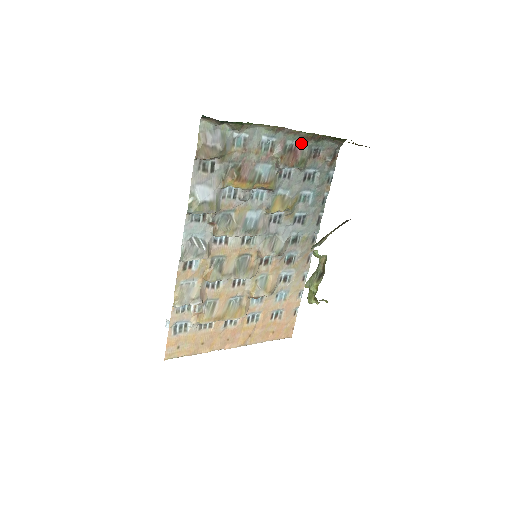
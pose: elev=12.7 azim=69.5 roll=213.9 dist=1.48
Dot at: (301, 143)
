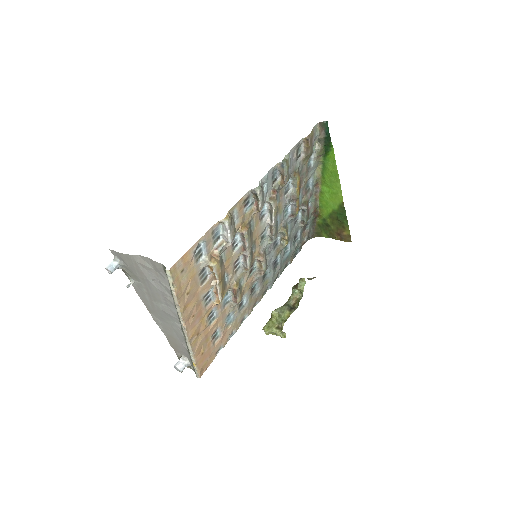
Dot at: (310, 209)
